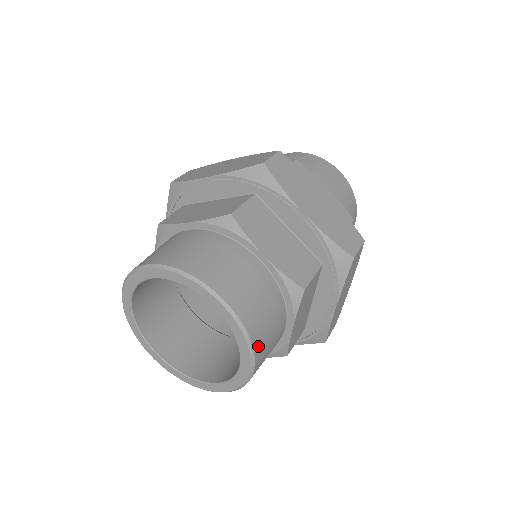
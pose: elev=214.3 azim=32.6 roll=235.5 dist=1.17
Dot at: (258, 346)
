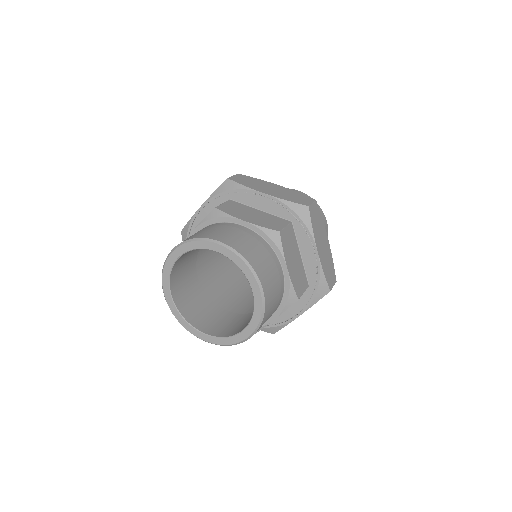
Dot at: (262, 324)
